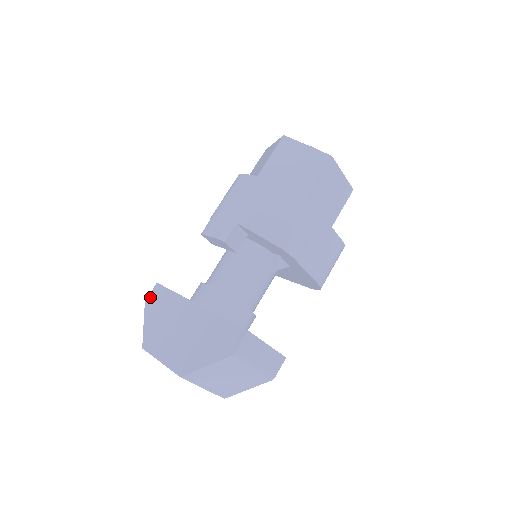
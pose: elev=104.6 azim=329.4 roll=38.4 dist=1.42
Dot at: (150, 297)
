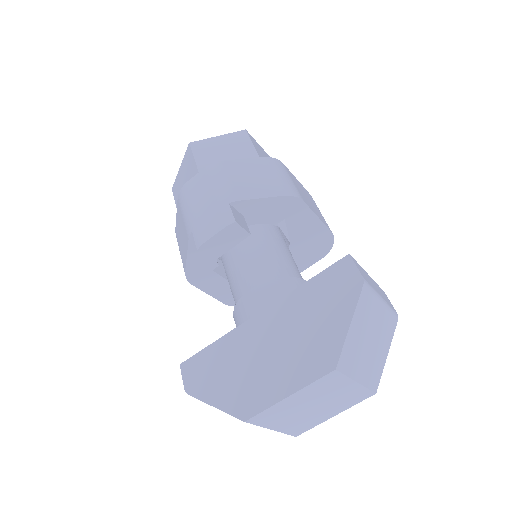
Dot at: (188, 382)
